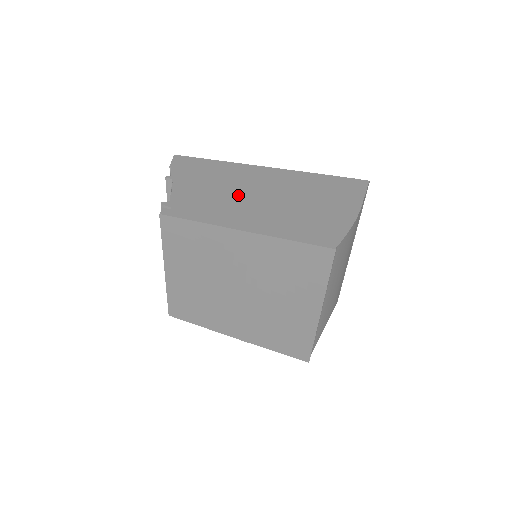
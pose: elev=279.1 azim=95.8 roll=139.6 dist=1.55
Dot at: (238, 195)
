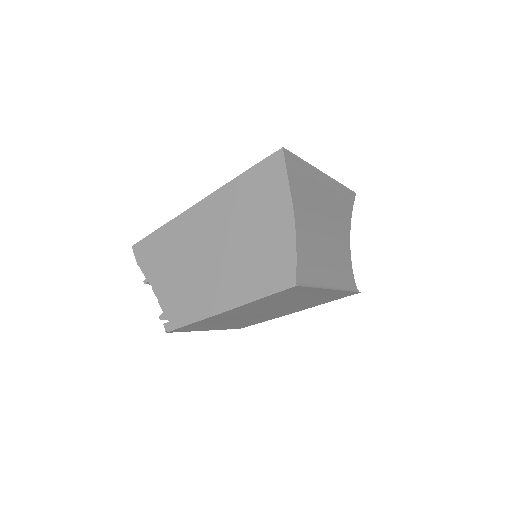
Dot at: (198, 267)
